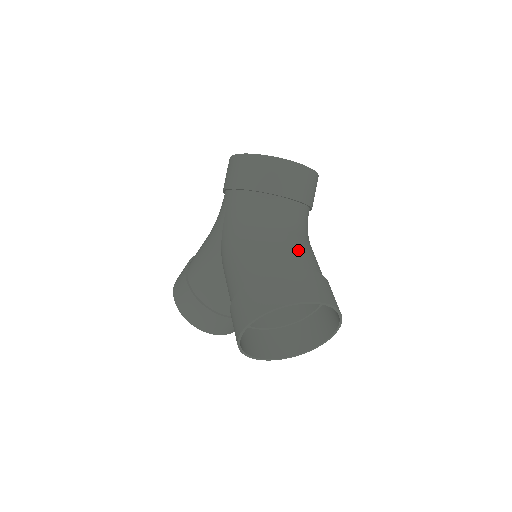
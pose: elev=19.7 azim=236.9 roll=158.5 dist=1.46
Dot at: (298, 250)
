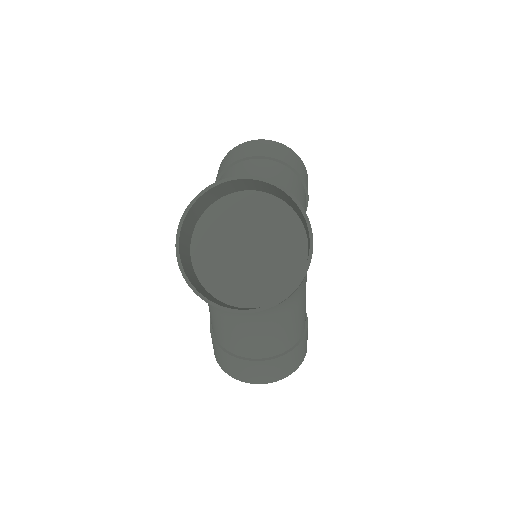
Dot at: (251, 341)
